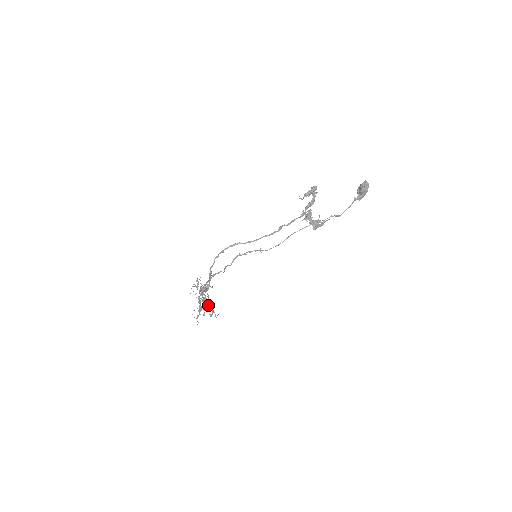
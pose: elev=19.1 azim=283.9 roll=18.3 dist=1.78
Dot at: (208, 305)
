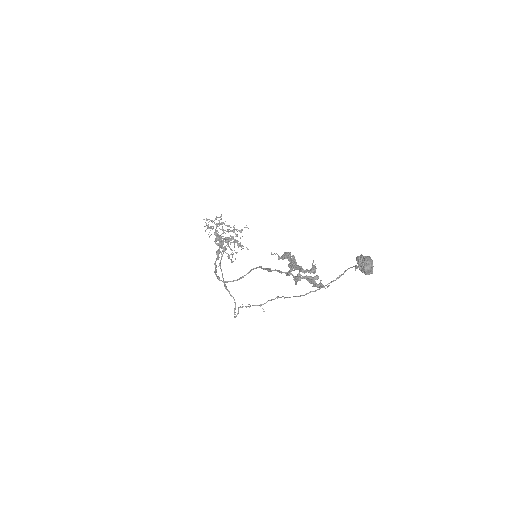
Dot at: (233, 242)
